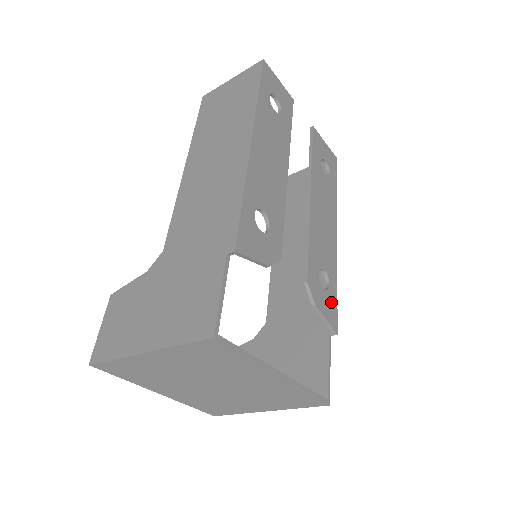
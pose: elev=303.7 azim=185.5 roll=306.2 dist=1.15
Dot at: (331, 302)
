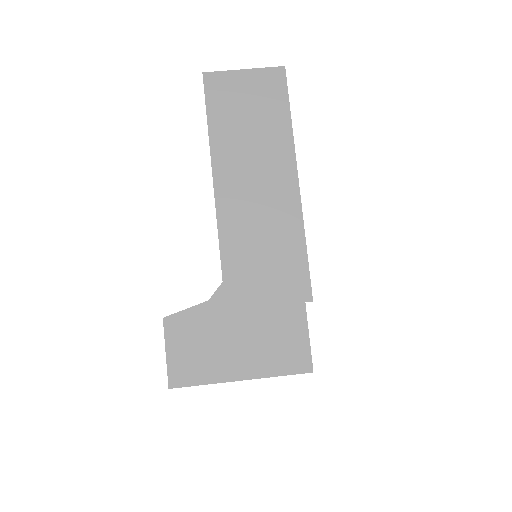
Dot at: occluded
